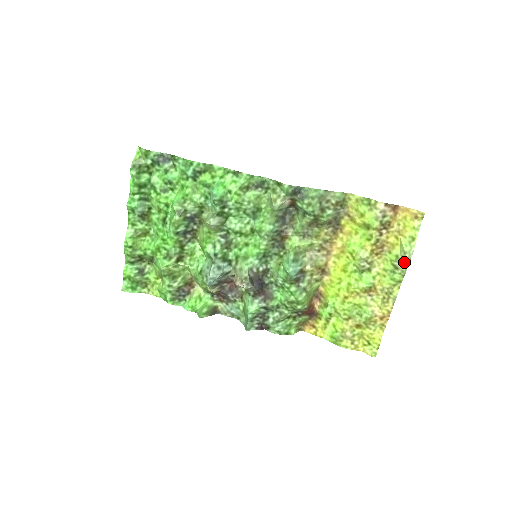
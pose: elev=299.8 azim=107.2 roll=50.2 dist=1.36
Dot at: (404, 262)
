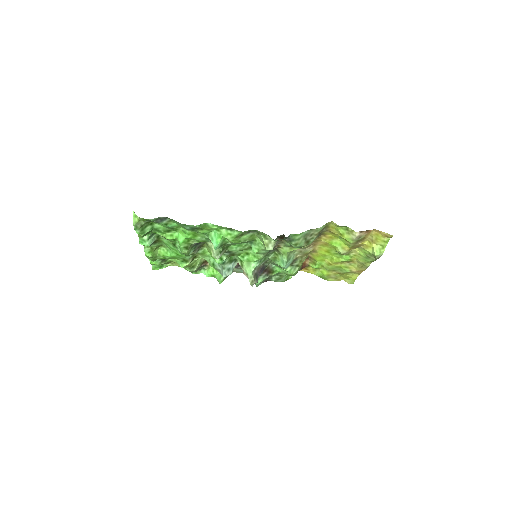
Dot at: (375, 258)
